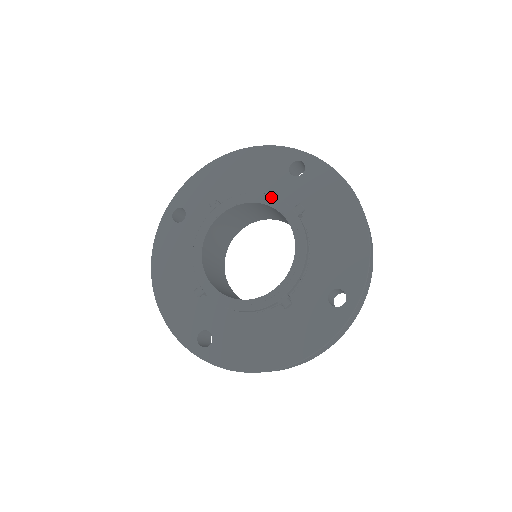
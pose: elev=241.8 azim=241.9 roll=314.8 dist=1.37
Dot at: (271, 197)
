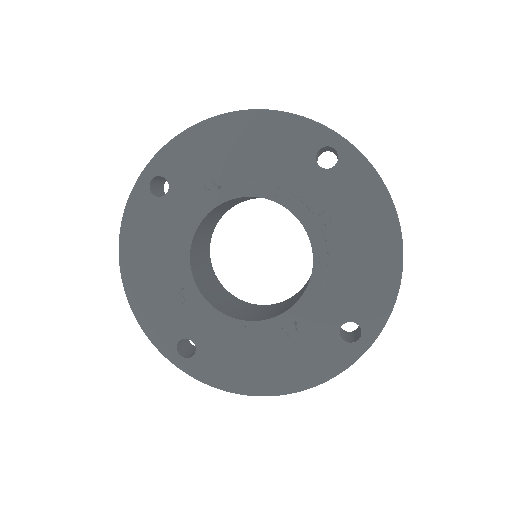
Dot at: (290, 196)
